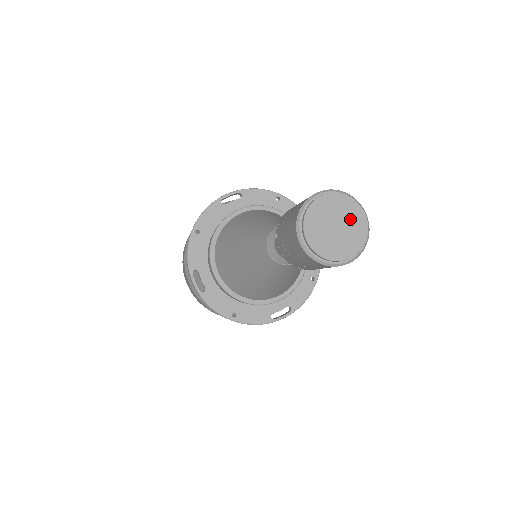
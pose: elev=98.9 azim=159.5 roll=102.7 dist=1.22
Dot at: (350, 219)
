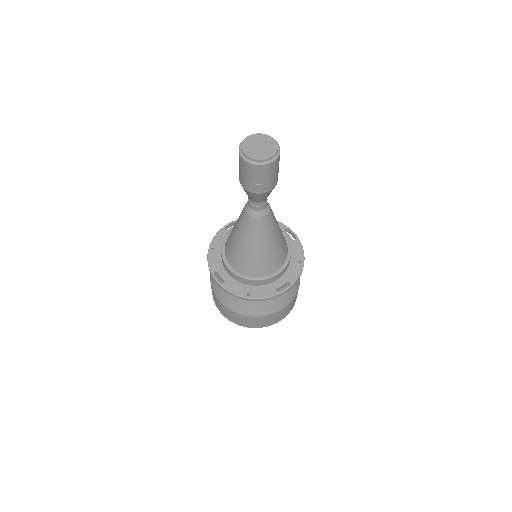
Dot at: (266, 142)
